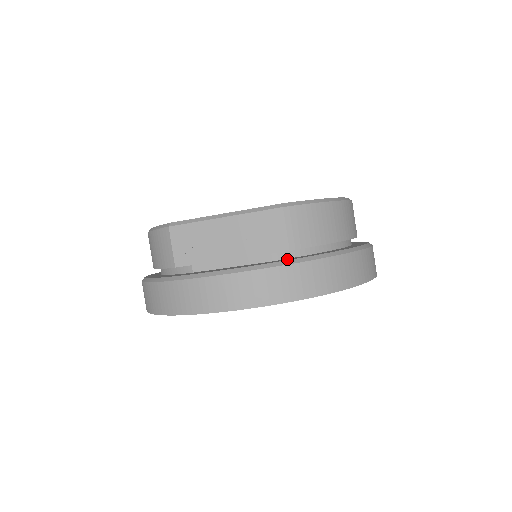
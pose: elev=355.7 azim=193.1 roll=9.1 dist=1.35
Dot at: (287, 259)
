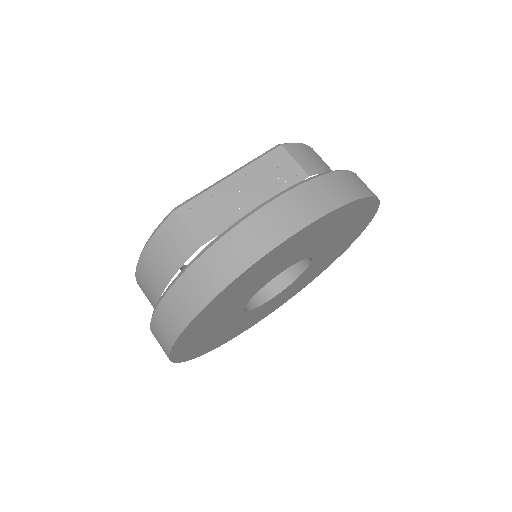
Dot at: occluded
